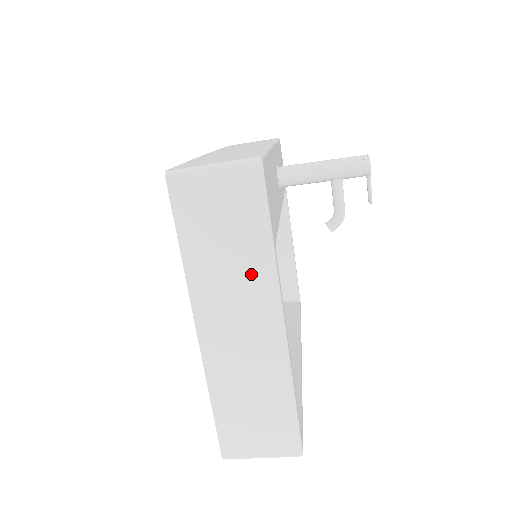
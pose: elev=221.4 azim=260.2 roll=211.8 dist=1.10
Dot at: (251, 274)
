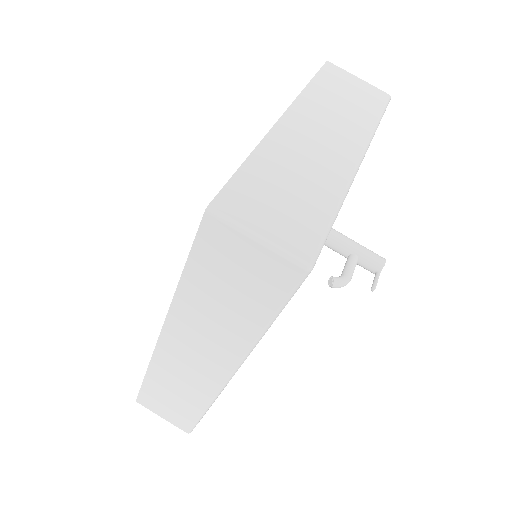
Dot at: (354, 123)
